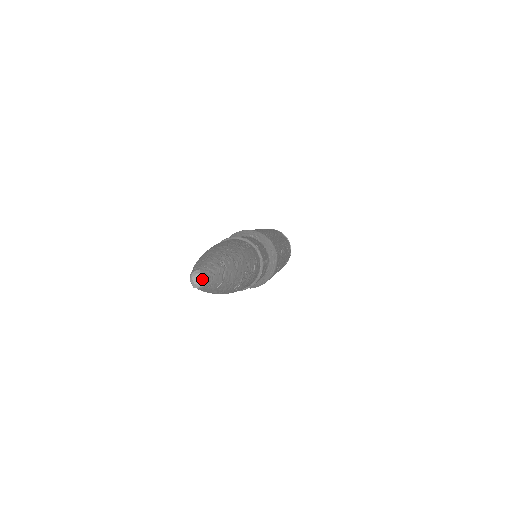
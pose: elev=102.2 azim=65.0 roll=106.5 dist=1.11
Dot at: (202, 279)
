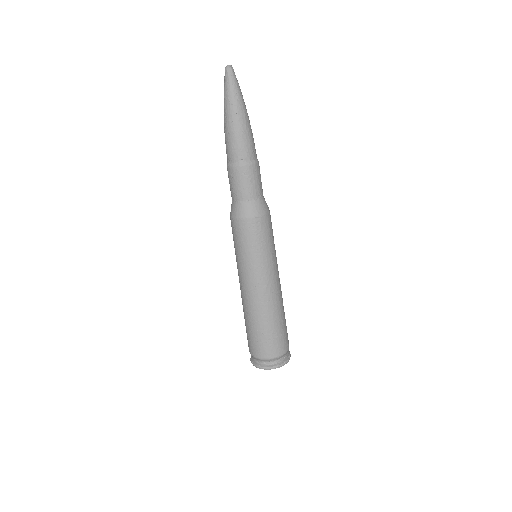
Dot at: (230, 65)
